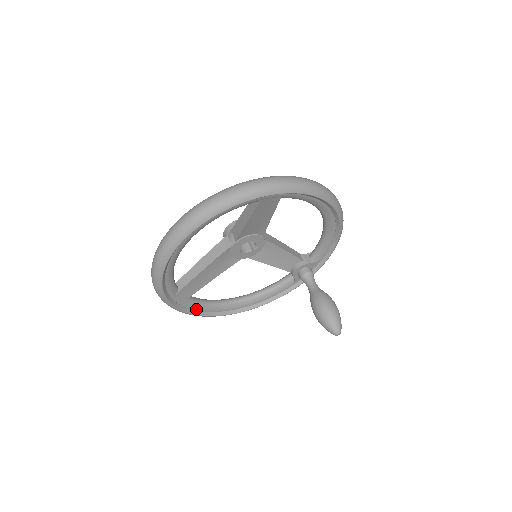
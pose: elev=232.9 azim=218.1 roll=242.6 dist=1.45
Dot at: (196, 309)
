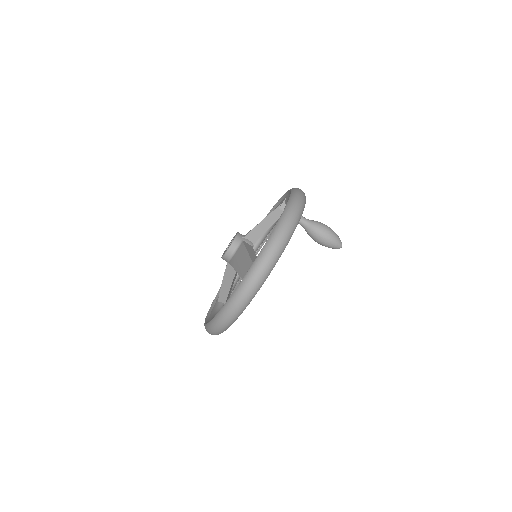
Dot at: (236, 285)
